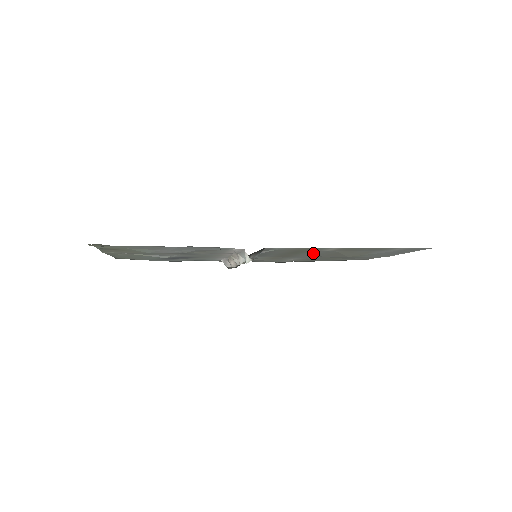
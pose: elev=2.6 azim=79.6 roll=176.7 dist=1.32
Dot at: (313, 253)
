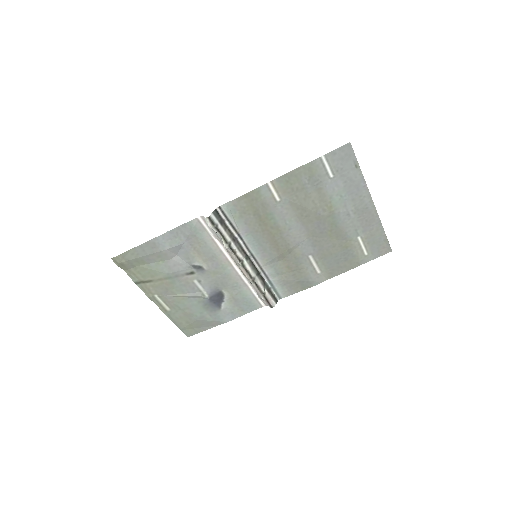
Dot at: (285, 221)
